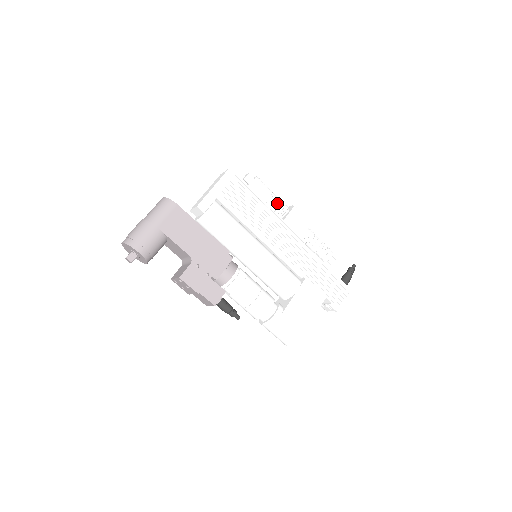
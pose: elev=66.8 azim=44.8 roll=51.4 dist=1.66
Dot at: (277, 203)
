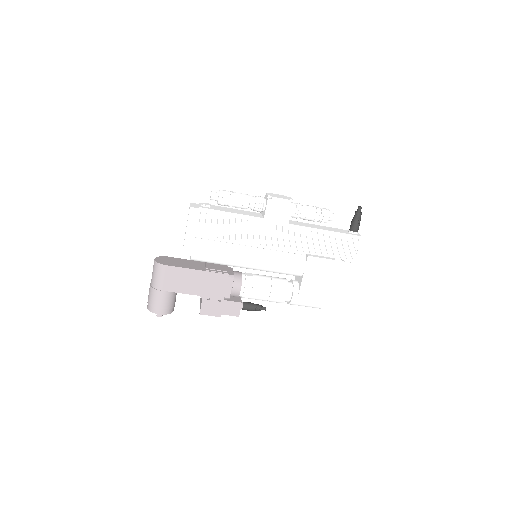
Dot at: (251, 204)
